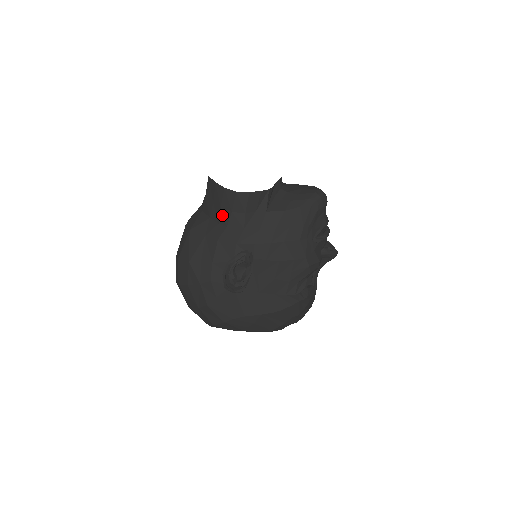
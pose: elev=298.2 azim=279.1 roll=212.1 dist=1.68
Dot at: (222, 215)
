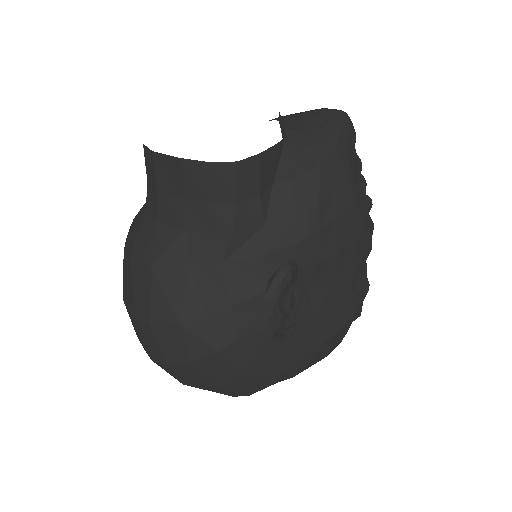
Dot at: (216, 216)
